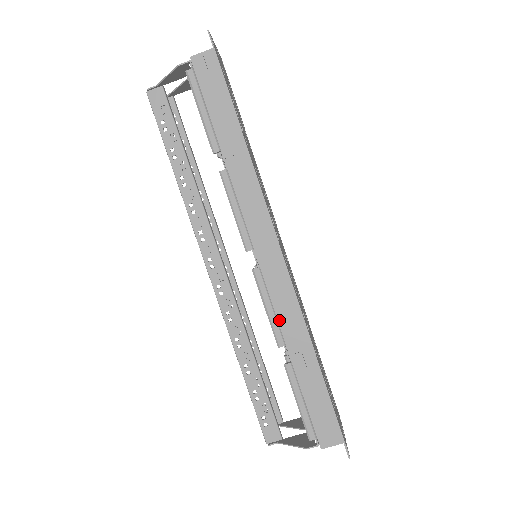
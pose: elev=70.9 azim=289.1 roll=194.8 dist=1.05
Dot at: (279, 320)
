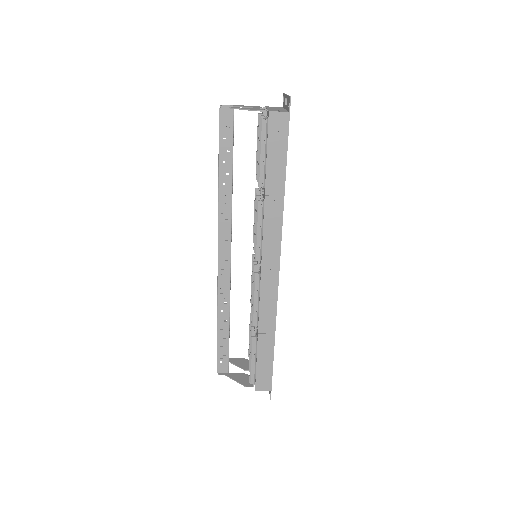
Dot at: (260, 311)
